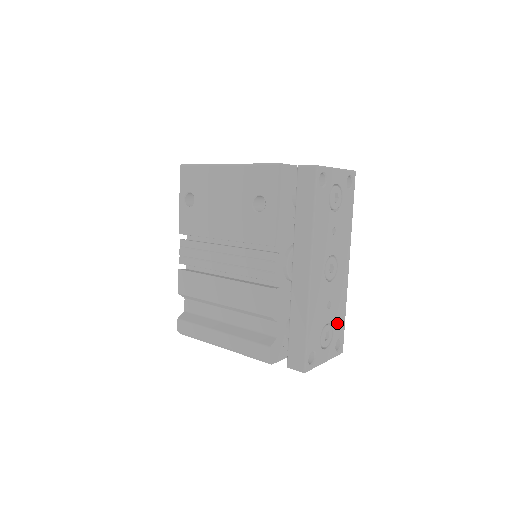
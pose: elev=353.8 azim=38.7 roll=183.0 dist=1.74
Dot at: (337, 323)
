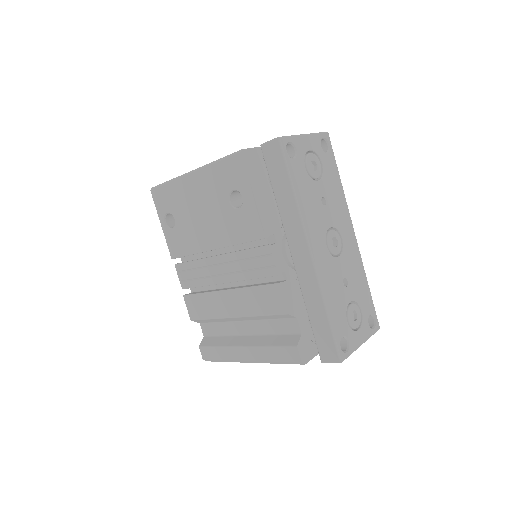
Dot at: (362, 299)
